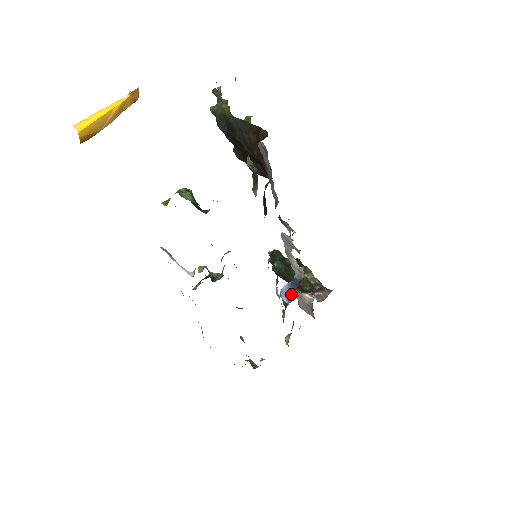
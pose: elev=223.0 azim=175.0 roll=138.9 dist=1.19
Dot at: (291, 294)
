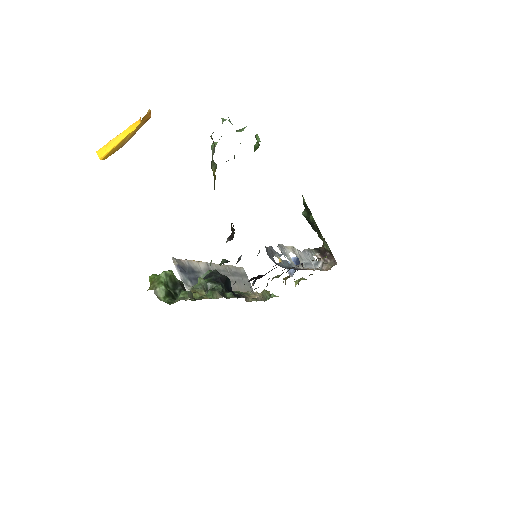
Dot at: occluded
